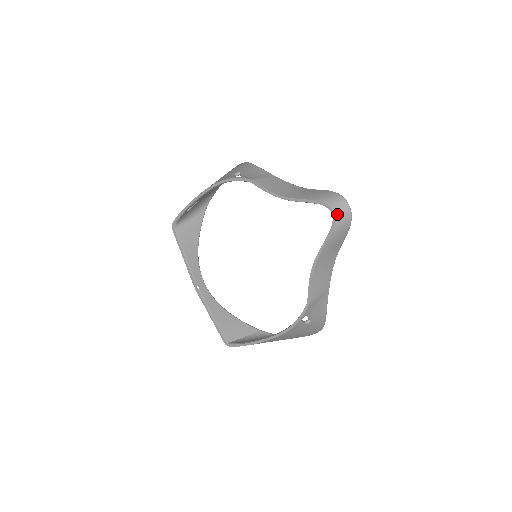
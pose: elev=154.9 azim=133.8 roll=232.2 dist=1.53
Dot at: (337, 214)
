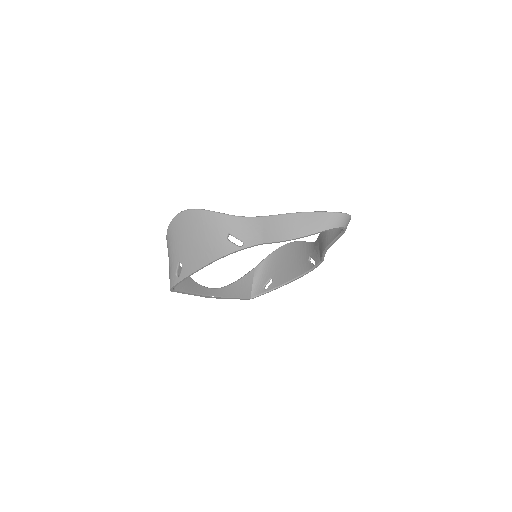
Dot at: (346, 227)
